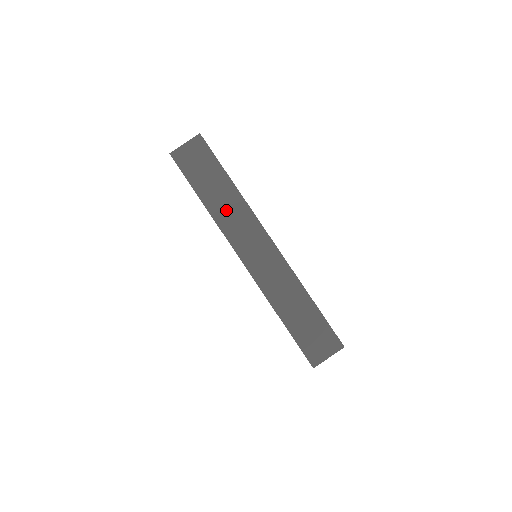
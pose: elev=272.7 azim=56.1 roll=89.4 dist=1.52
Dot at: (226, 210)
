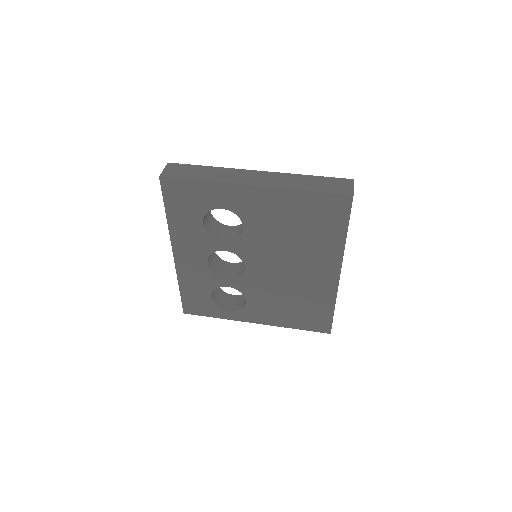
Dot at: (220, 176)
